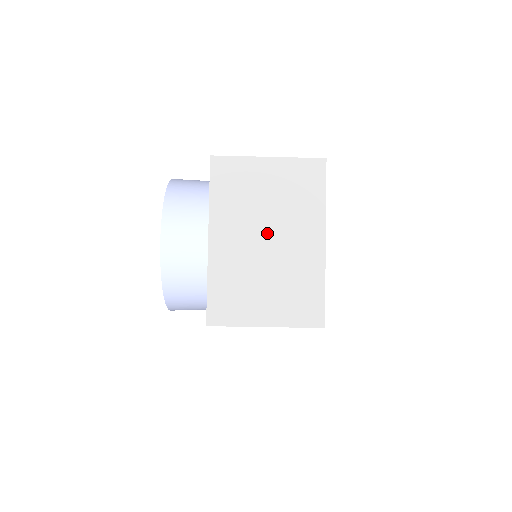
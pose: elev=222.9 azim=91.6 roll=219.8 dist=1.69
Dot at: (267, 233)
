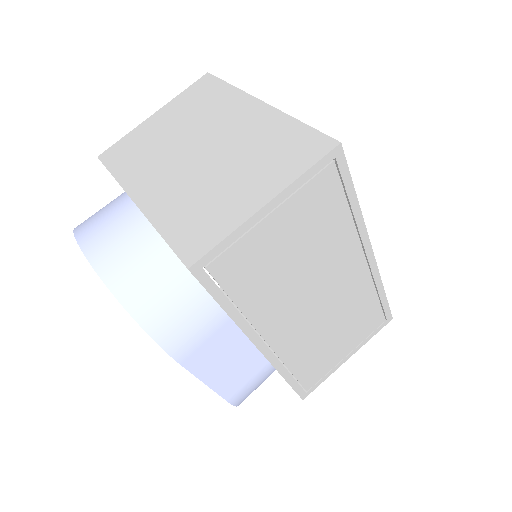
Dot at: (194, 147)
